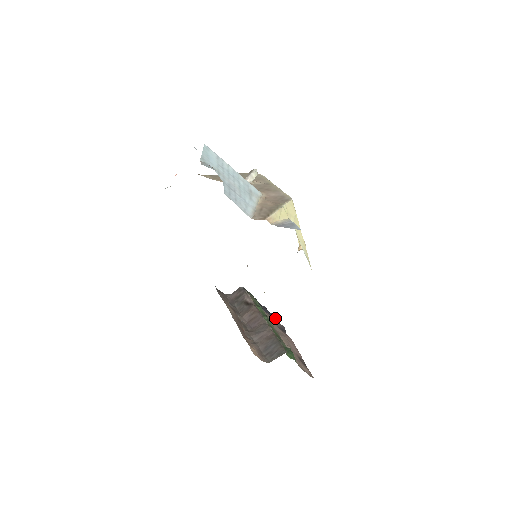
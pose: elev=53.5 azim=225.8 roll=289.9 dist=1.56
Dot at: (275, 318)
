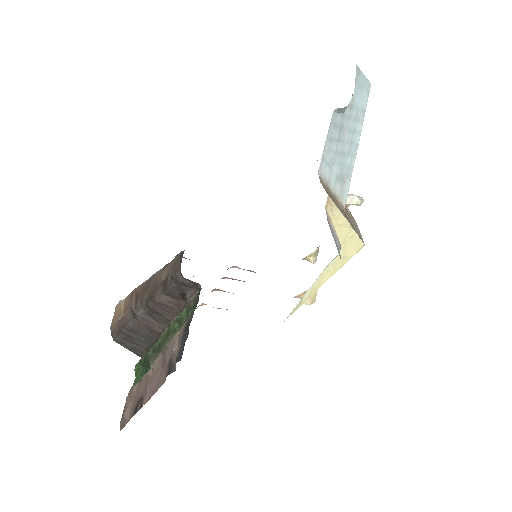
Dot at: (180, 356)
